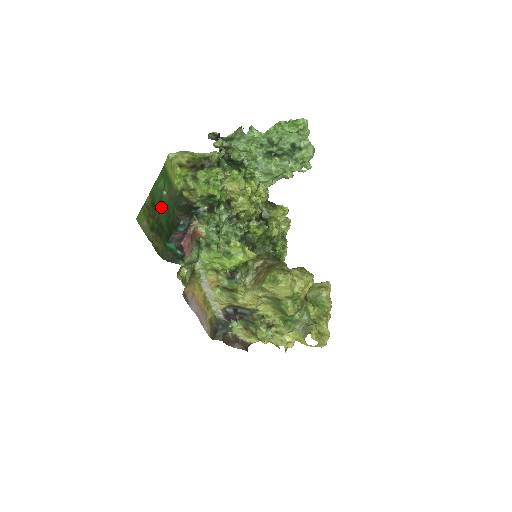
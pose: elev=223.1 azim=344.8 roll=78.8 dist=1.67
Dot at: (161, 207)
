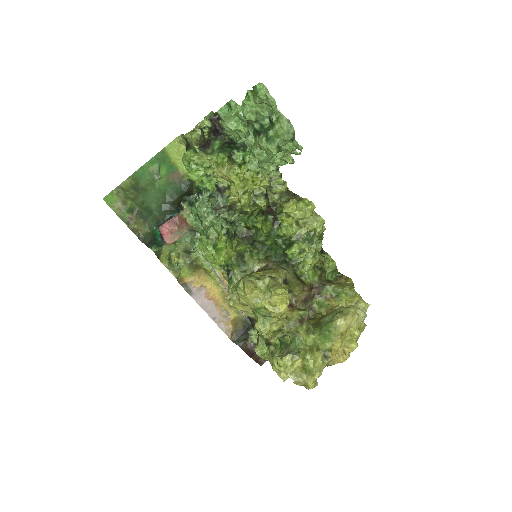
Dot at: (151, 191)
